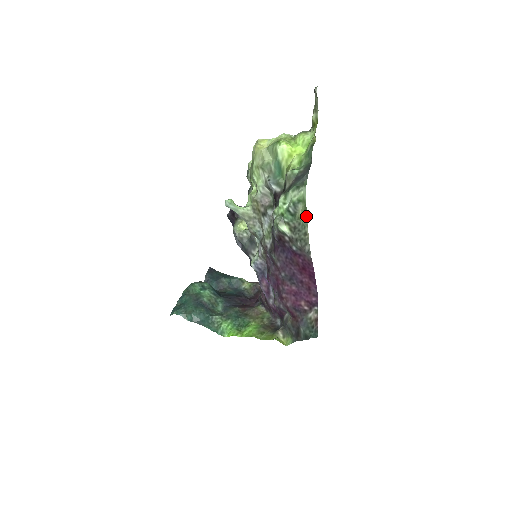
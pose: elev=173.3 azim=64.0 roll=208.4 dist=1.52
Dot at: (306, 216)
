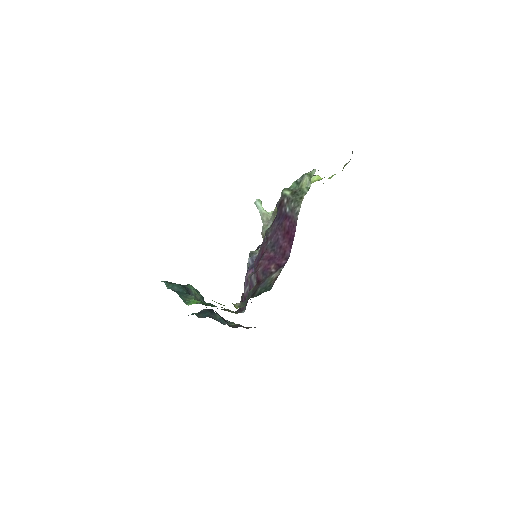
Dot at: (308, 188)
